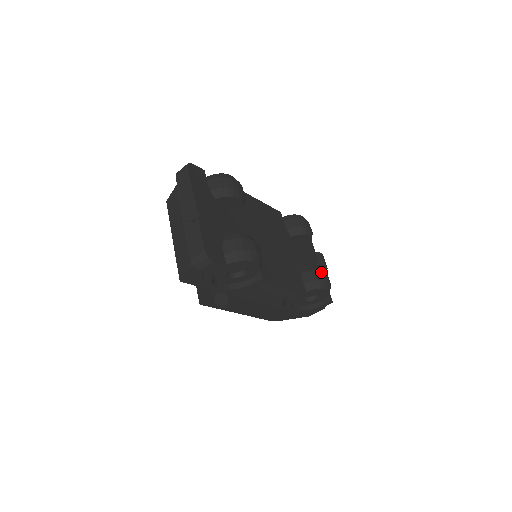
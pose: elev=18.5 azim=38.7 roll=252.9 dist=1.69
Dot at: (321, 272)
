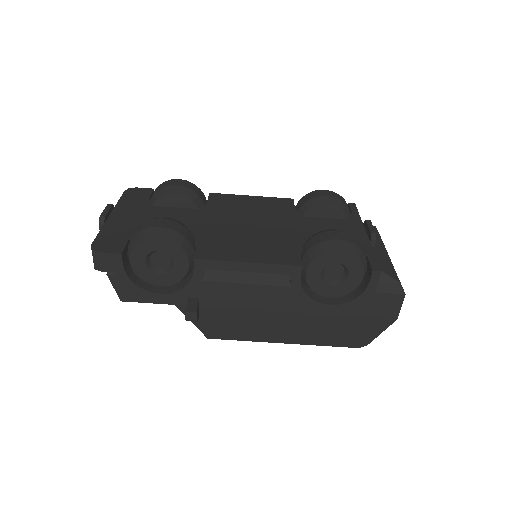
Dot at: (327, 233)
